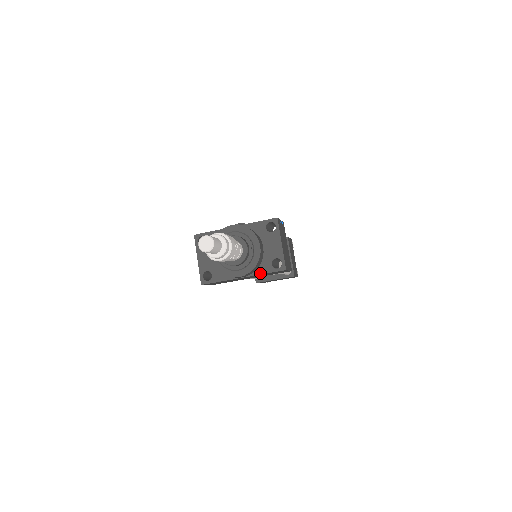
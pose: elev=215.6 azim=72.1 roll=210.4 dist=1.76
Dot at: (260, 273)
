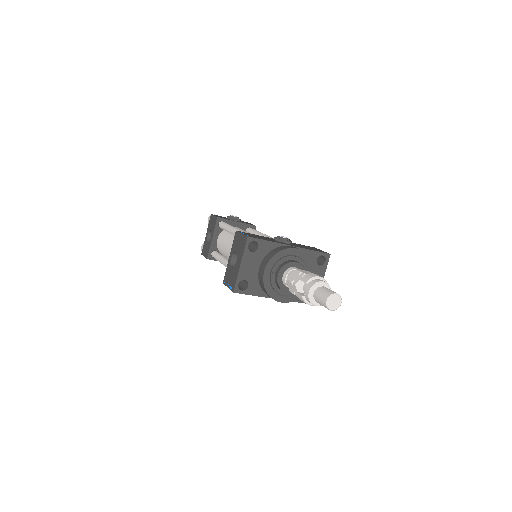
Dot at: occluded
